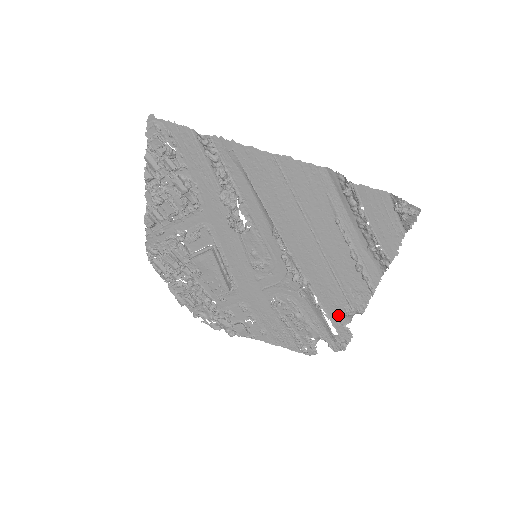
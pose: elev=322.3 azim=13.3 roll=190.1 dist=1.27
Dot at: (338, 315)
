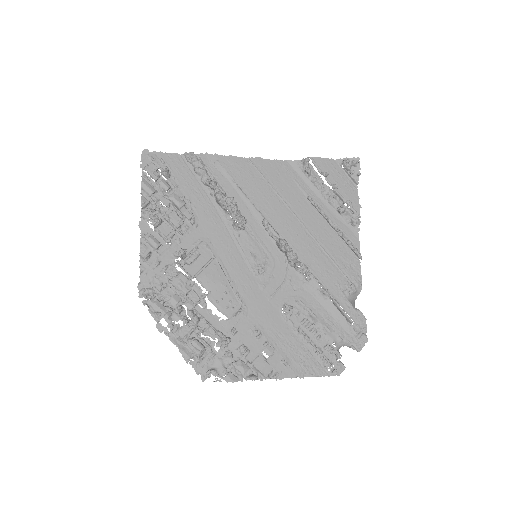
Dot at: (344, 296)
